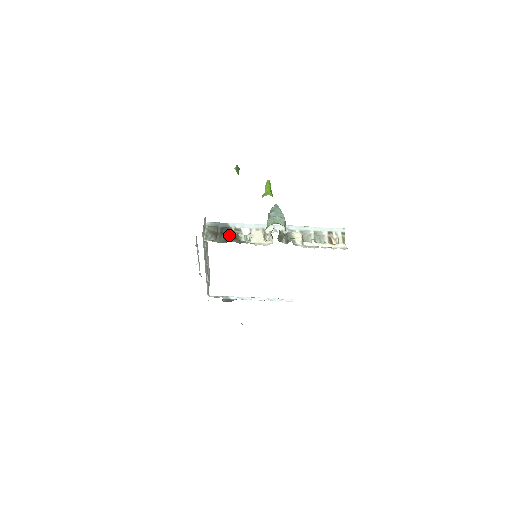
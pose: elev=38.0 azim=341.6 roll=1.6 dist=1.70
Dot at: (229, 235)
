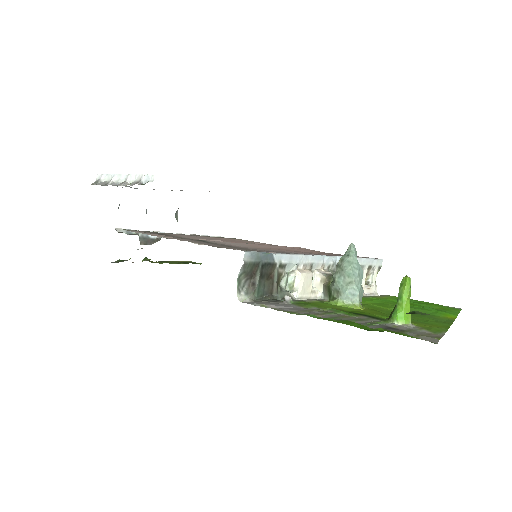
Dot at: (271, 280)
